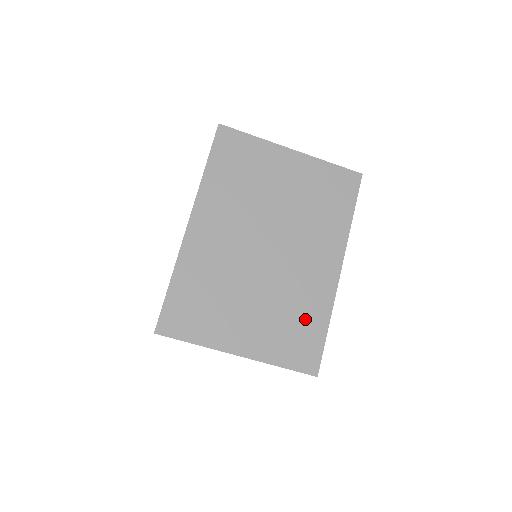
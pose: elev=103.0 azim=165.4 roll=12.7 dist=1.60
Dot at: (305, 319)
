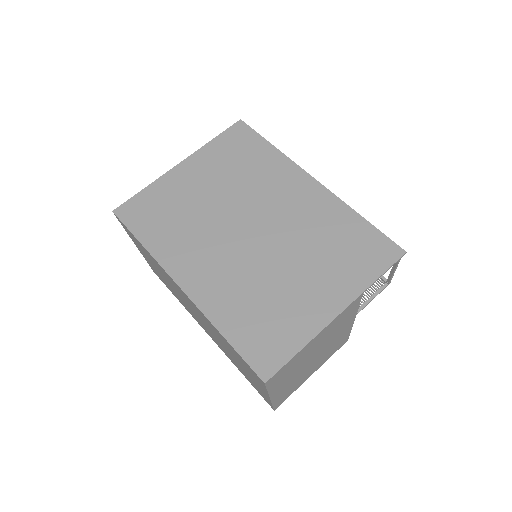
Dot at: (341, 233)
